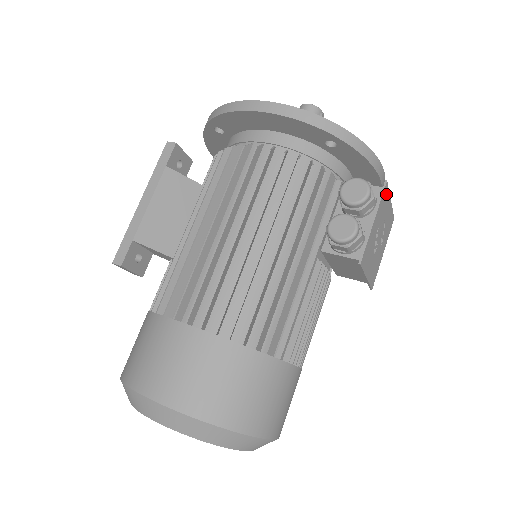
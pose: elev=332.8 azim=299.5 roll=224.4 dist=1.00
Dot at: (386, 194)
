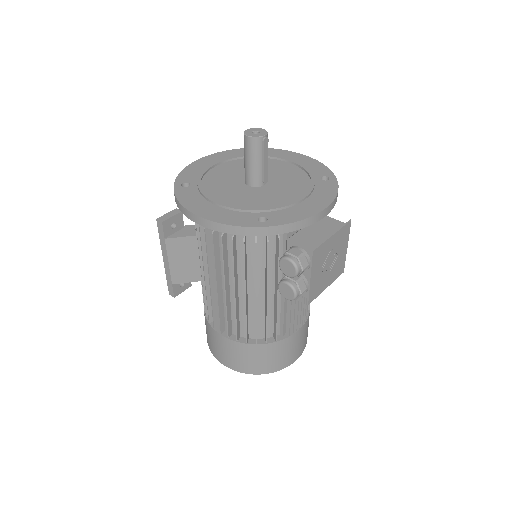
Dot at: (319, 250)
